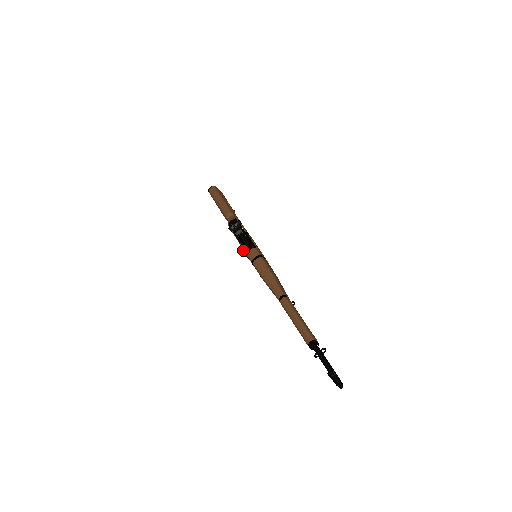
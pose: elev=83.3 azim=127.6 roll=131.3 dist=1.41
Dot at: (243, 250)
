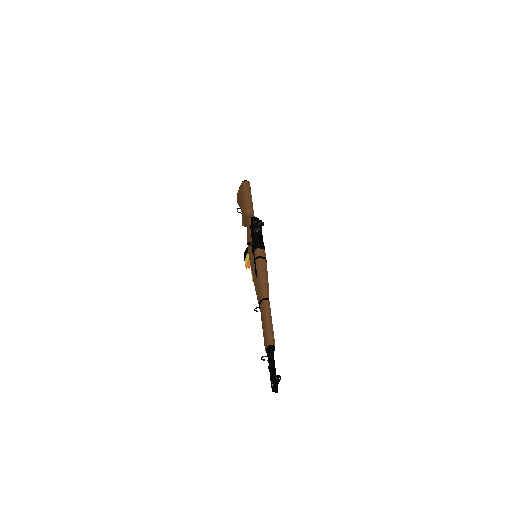
Dot at: (253, 244)
